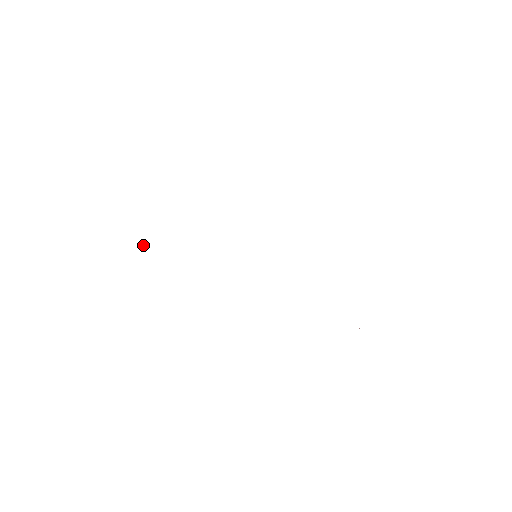
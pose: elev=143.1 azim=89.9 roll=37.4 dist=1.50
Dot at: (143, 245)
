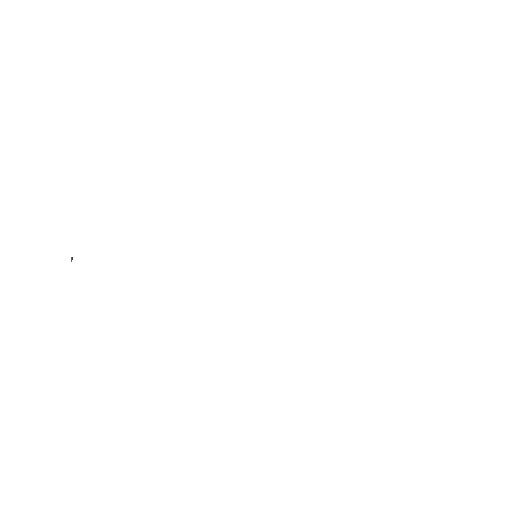
Dot at: (71, 259)
